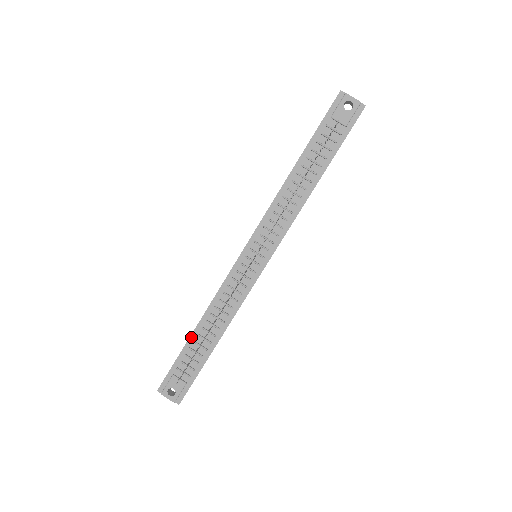
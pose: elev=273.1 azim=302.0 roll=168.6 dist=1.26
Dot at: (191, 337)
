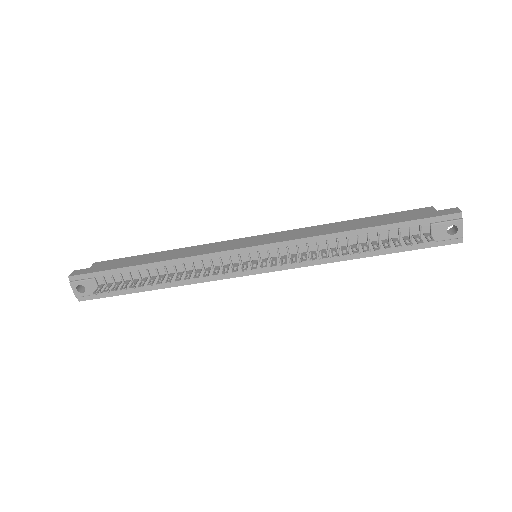
Dot at: (139, 266)
